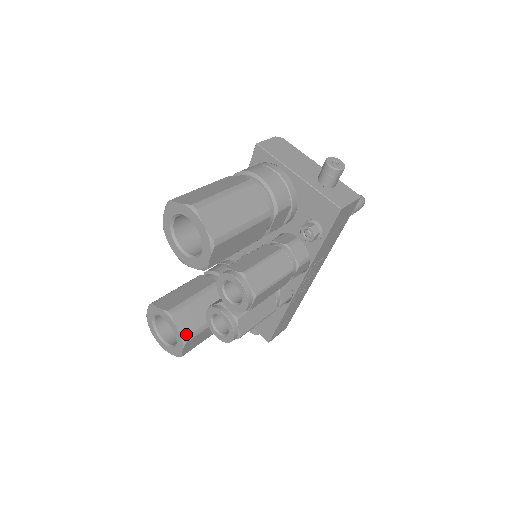
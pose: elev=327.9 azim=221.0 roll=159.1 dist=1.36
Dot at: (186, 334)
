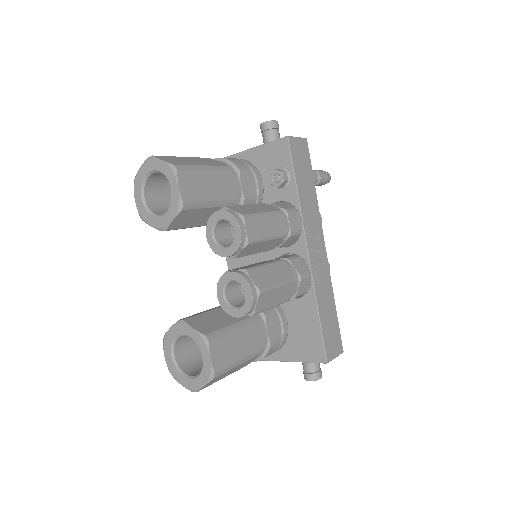
Dot at: (206, 332)
